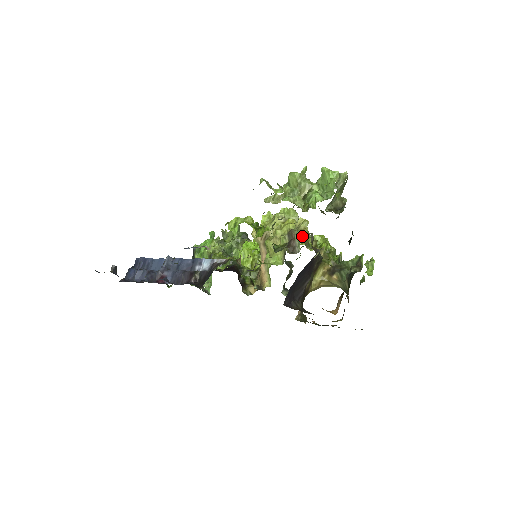
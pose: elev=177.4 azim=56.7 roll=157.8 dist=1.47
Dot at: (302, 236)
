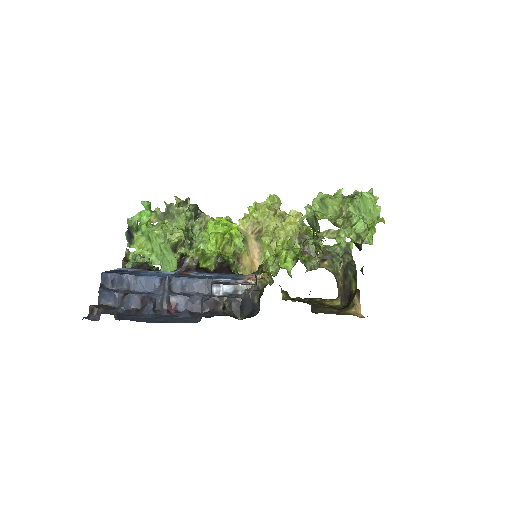
Dot at: occluded
